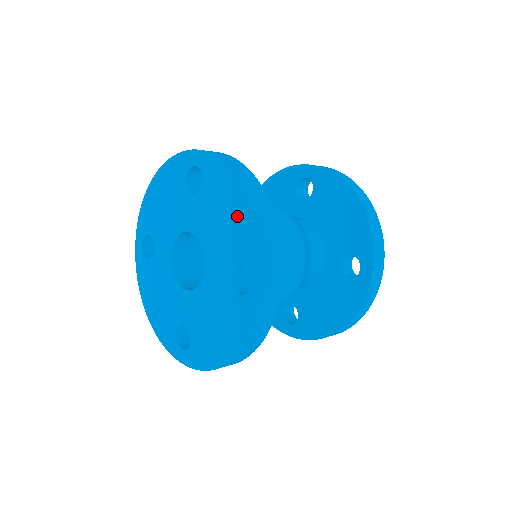
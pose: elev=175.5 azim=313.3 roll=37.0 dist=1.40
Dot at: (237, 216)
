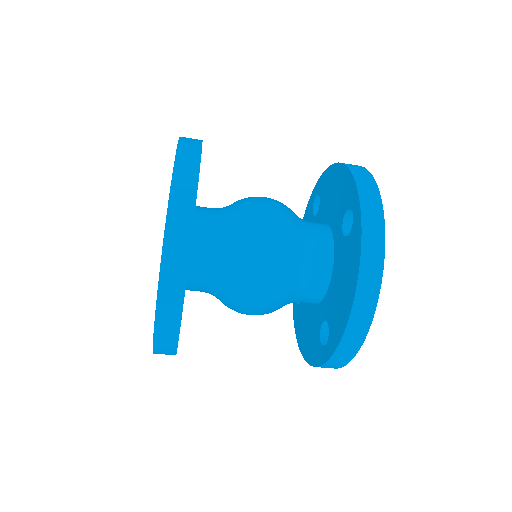
Dot at: occluded
